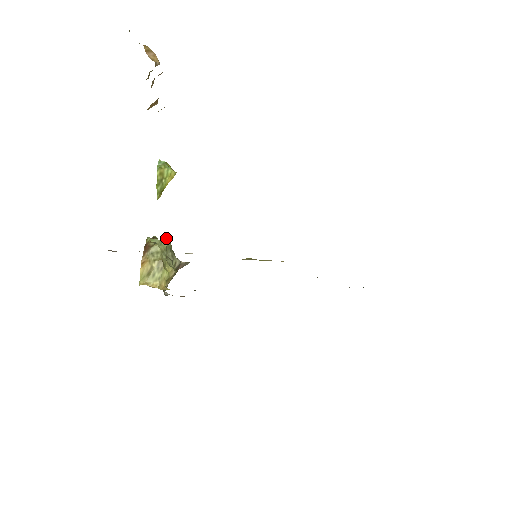
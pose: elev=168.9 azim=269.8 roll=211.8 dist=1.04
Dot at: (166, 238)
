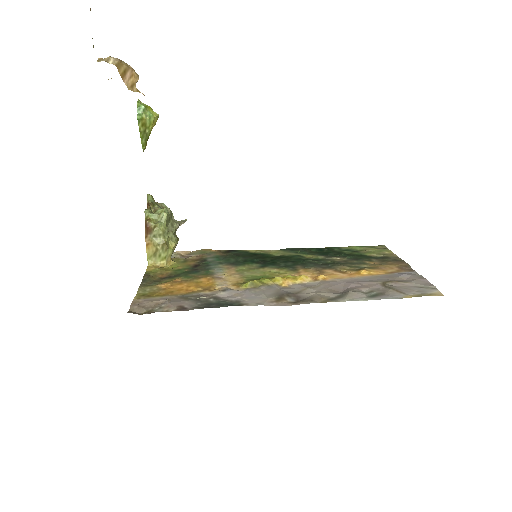
Dot at: (165, 215)
